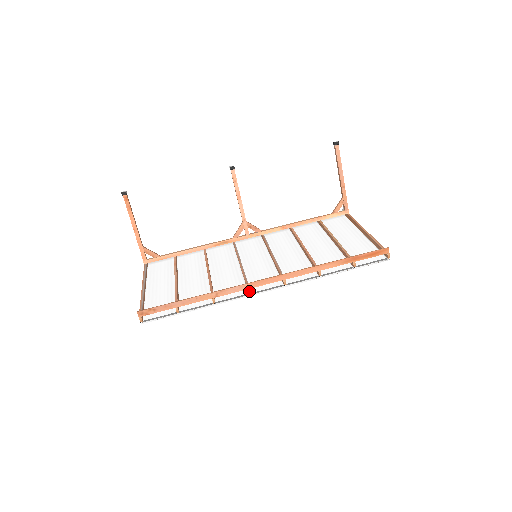
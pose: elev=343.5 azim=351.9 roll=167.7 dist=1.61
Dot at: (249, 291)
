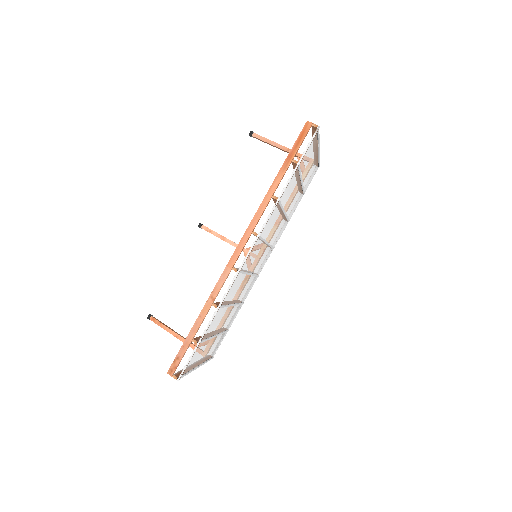
Dot at: (234, 269)
